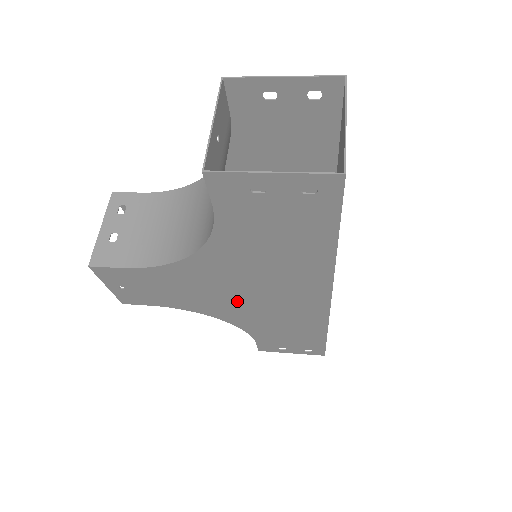
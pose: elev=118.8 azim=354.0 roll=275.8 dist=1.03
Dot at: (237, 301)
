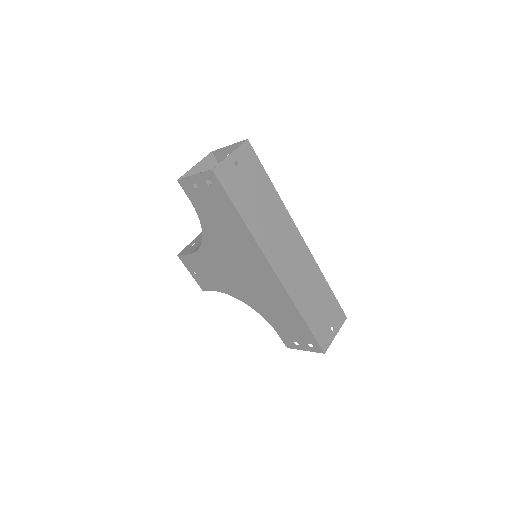
Dot at: (241, 281)
